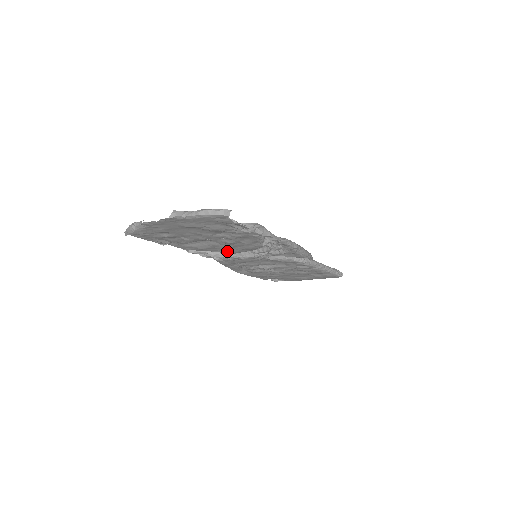
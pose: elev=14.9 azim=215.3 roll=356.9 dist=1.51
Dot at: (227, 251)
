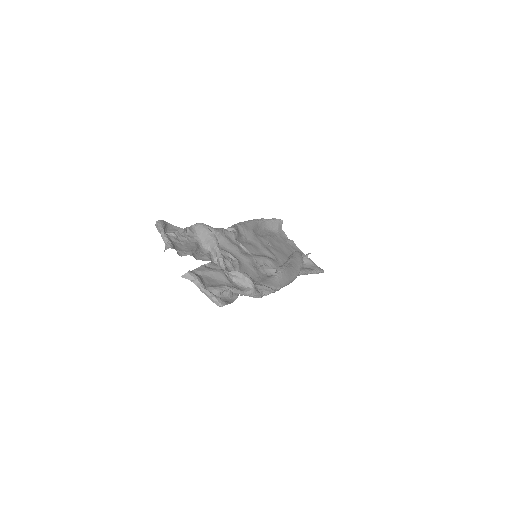
Dot at: (232, 254)
